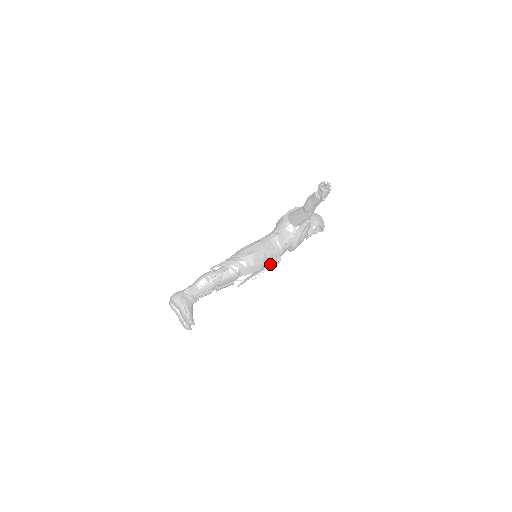
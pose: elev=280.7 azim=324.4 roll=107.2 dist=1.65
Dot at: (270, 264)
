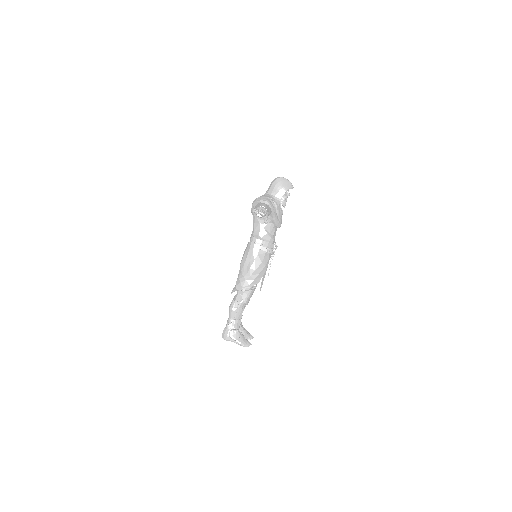
Dot at: occluded
